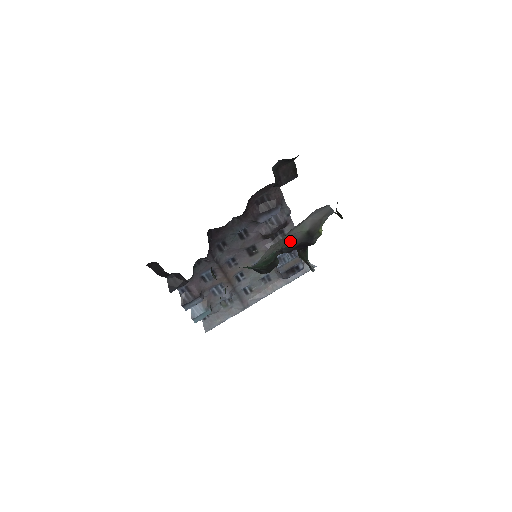
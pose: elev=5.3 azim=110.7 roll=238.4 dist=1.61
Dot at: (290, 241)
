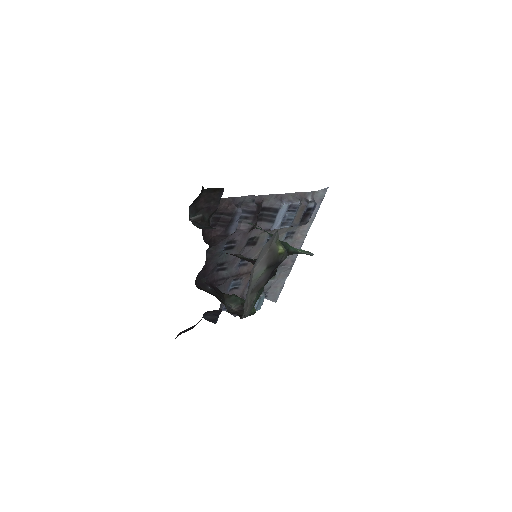
Dot at: (258, 286)
